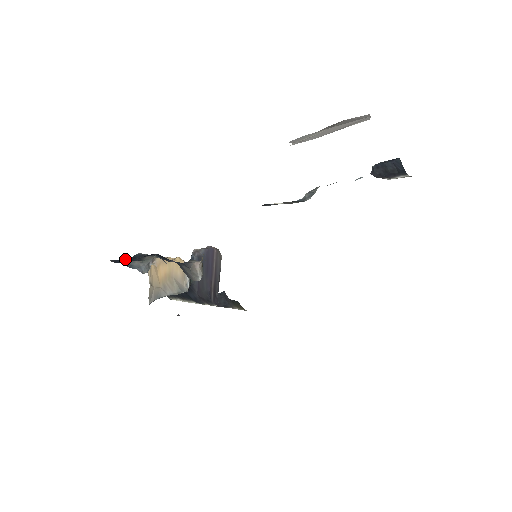
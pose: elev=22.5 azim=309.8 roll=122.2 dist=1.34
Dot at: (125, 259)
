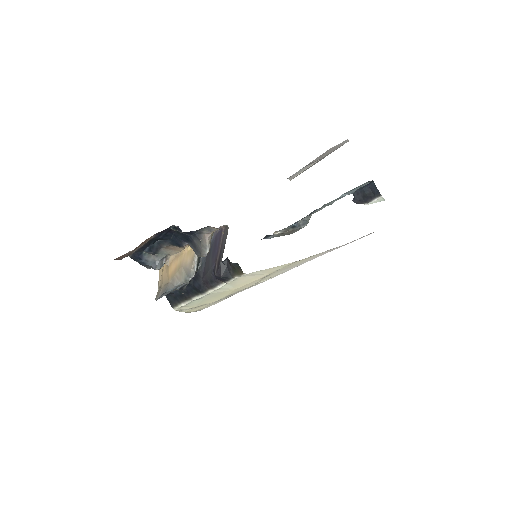
Dot at: (143, 253)
